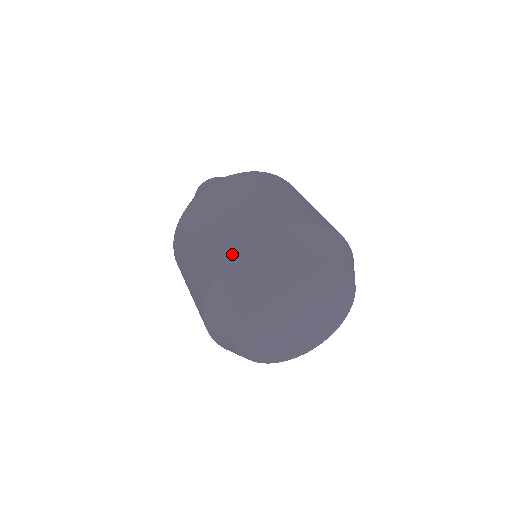
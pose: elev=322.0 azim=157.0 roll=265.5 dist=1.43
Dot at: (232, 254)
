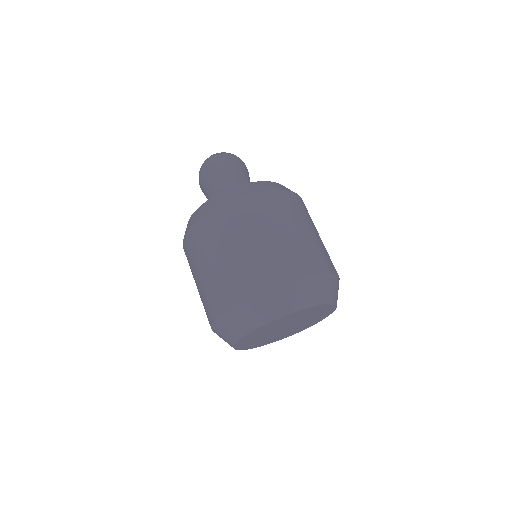
Dot at: (222, 311)
